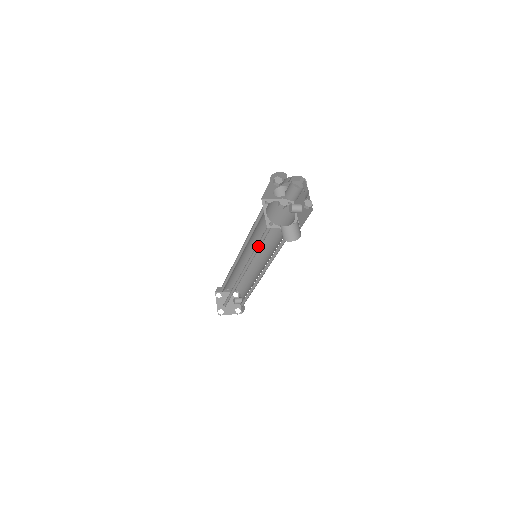
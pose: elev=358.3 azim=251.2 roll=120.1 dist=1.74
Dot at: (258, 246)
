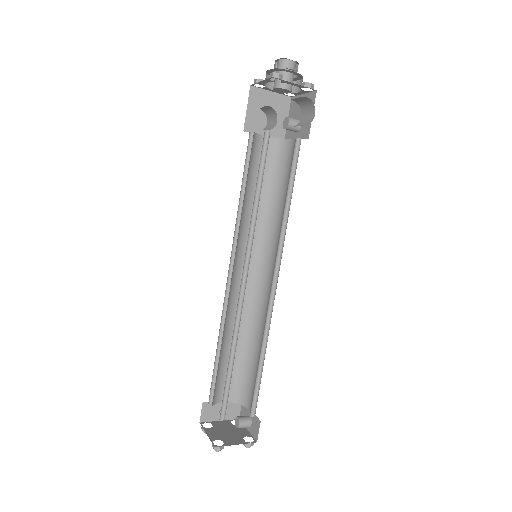
Dot at: (257, 199)
